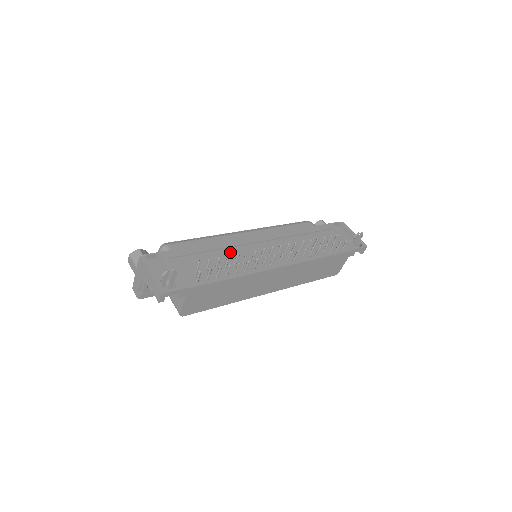
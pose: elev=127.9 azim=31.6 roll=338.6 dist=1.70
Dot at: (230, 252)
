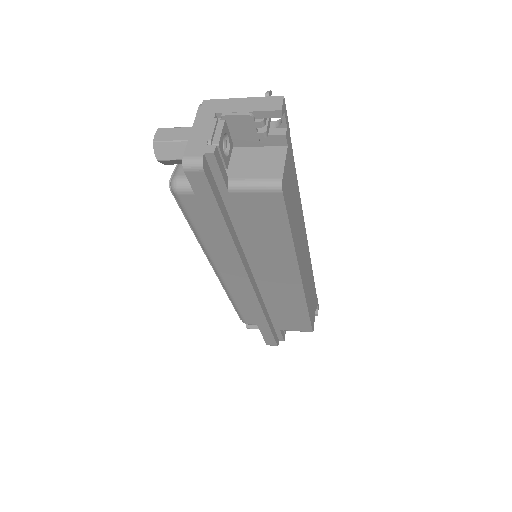
Dot at: occluded
